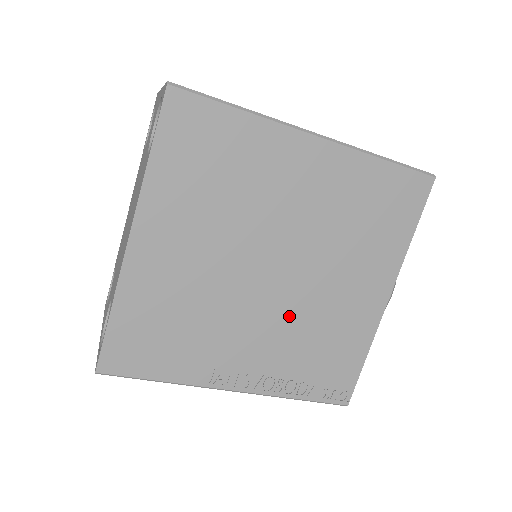
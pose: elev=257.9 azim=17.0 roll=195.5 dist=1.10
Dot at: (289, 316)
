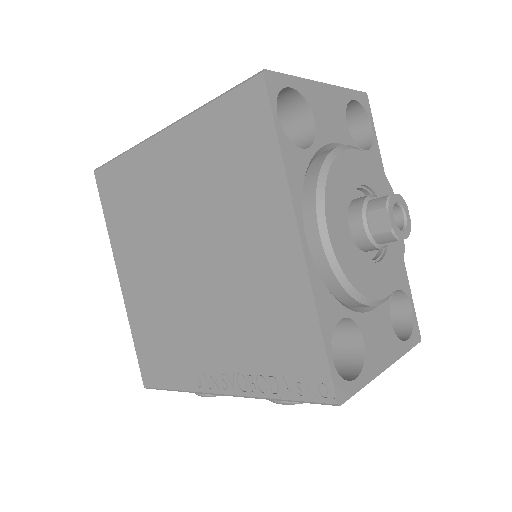
Dot at: (222, 302)
